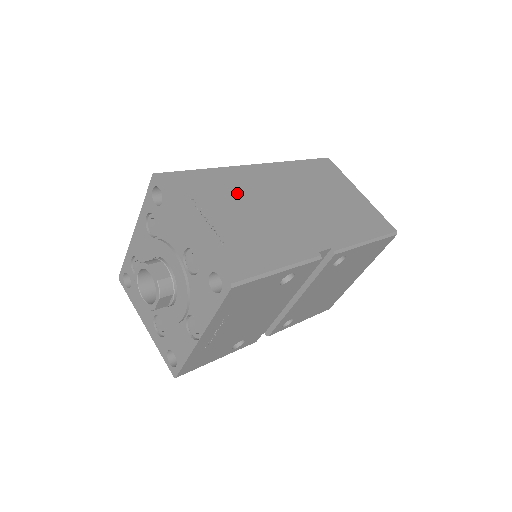
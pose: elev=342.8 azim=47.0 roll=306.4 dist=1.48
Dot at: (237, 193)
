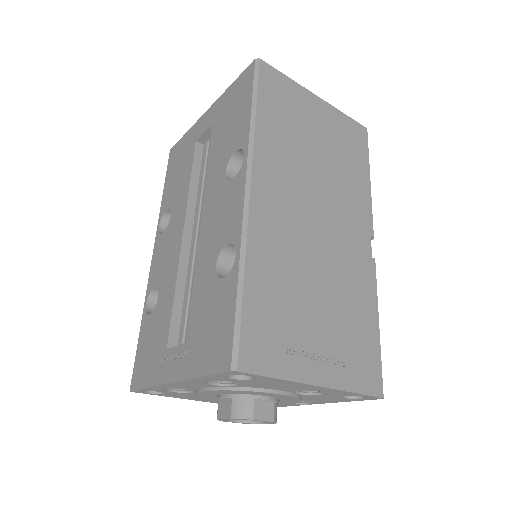
Dot at: (290, 275)
